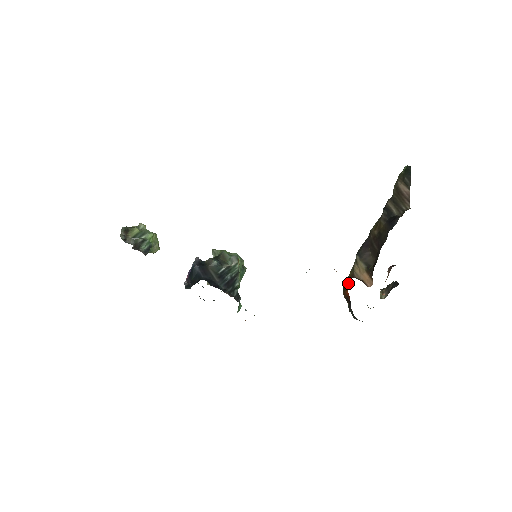
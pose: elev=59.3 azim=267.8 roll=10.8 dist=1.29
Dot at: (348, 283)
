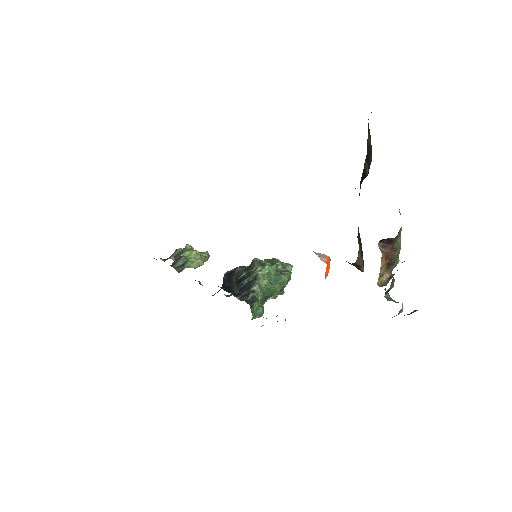
Dot at: occluded
